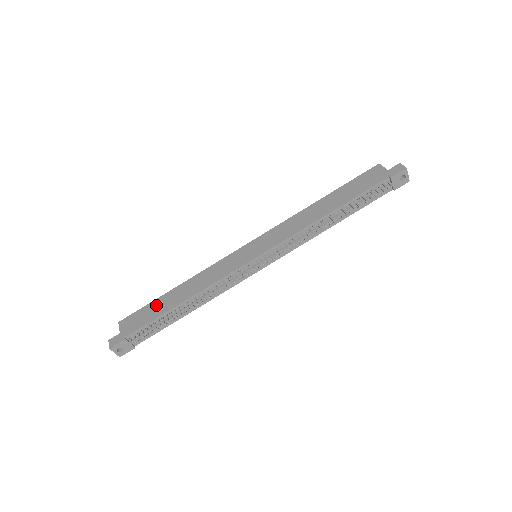
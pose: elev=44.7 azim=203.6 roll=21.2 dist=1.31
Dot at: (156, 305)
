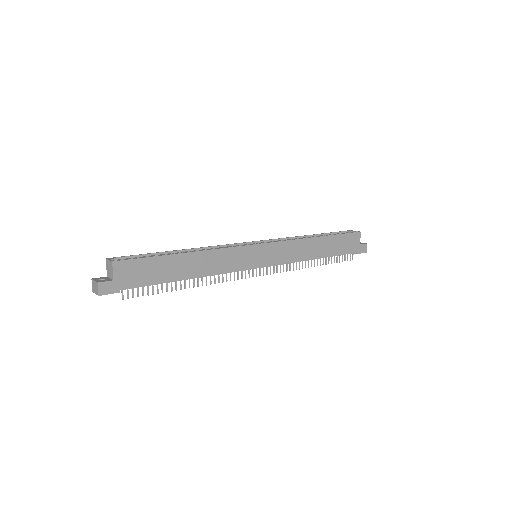
Dot at: (162, 265)
